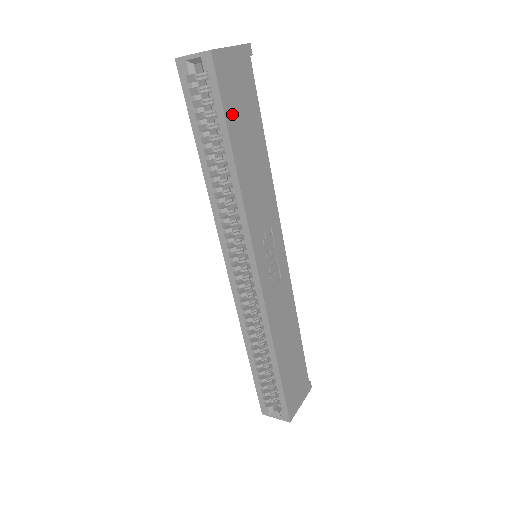
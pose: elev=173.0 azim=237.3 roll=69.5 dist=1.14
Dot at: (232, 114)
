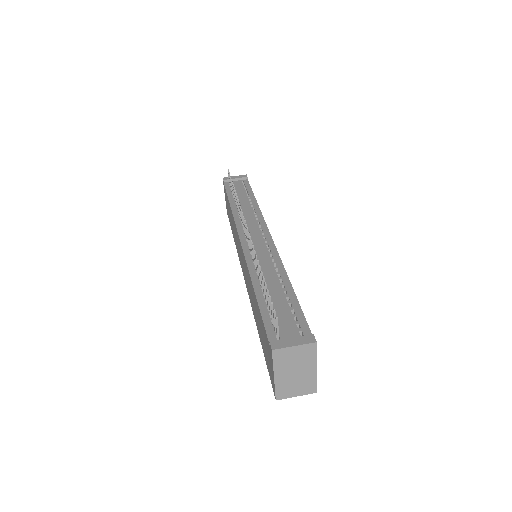
Dot at: occluded
